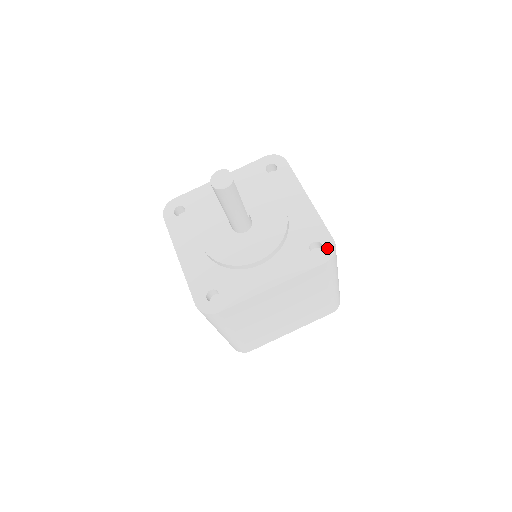
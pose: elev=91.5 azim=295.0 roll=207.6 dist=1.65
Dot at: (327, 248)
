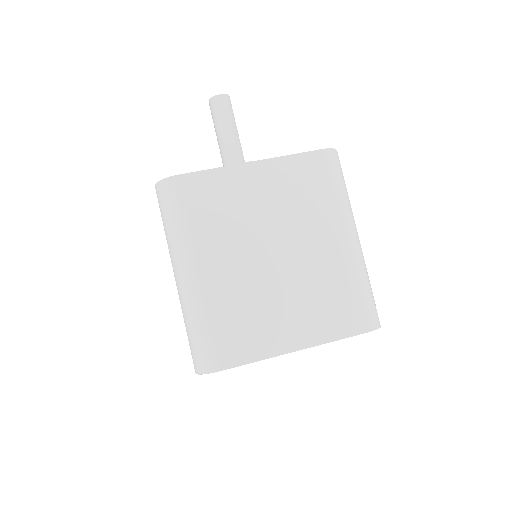
Dot at: occluded
